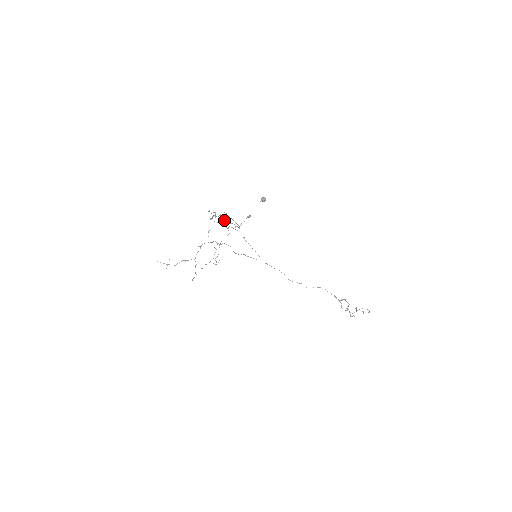
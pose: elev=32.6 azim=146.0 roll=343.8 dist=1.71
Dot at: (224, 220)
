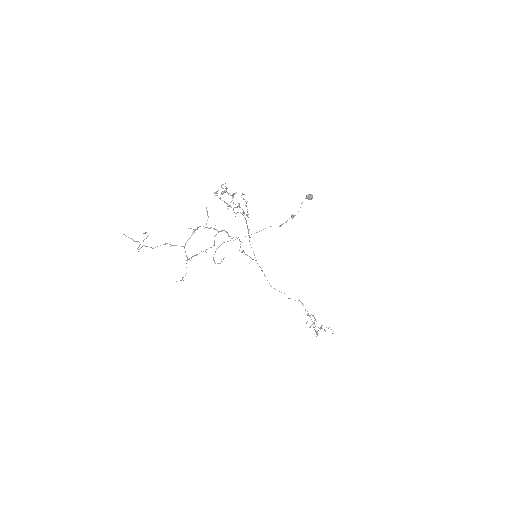
Dot at: (238, 203)
